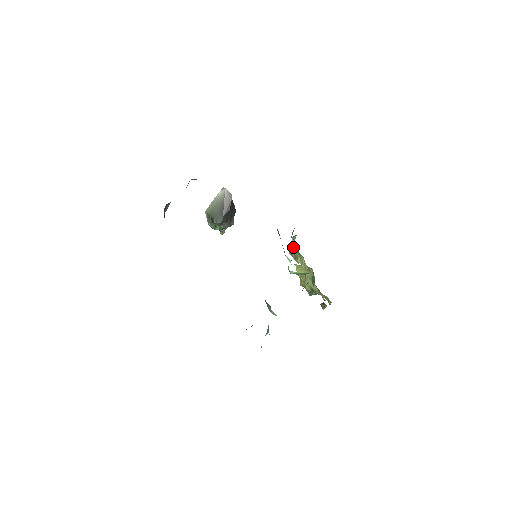
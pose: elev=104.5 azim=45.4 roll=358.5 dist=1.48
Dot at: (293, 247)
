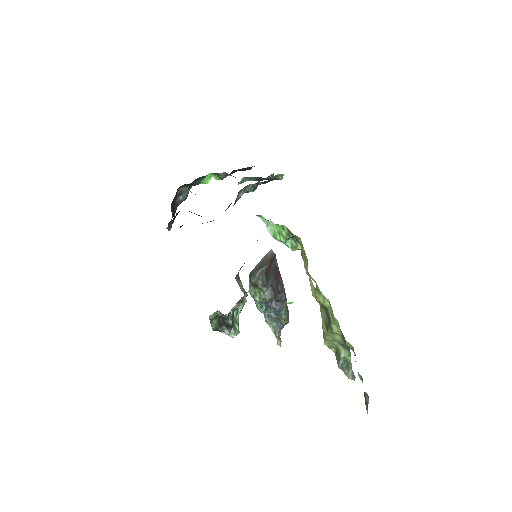
Dot at: (301, 251)
